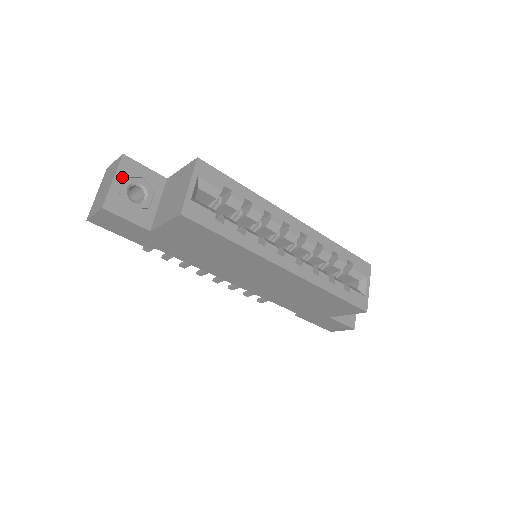
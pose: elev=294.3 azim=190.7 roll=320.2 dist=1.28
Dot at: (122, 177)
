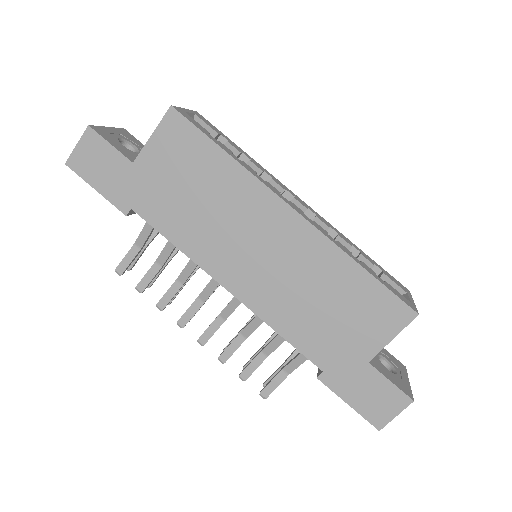
Dot at: (117, 132)
